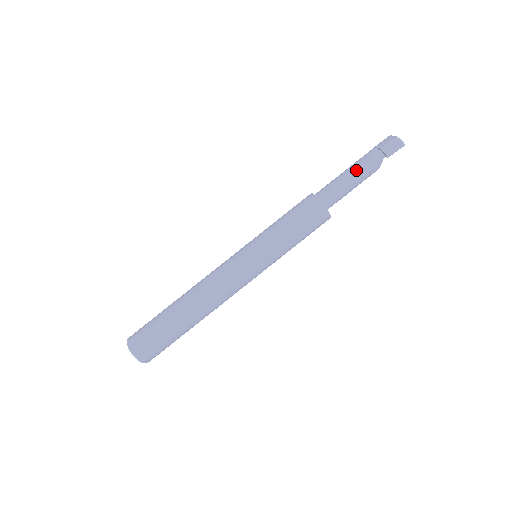
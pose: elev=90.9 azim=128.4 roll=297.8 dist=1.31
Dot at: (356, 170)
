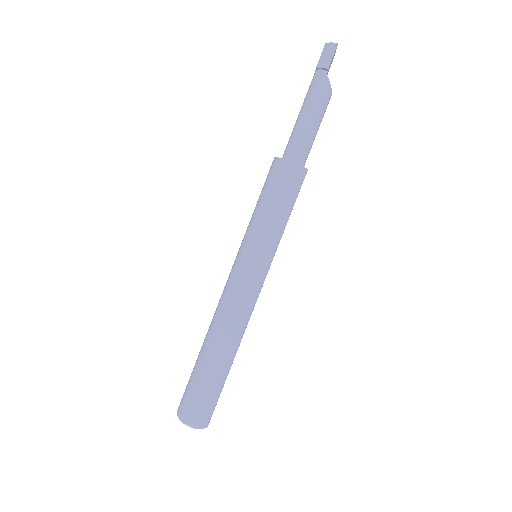
Dot at: (305, 106)
